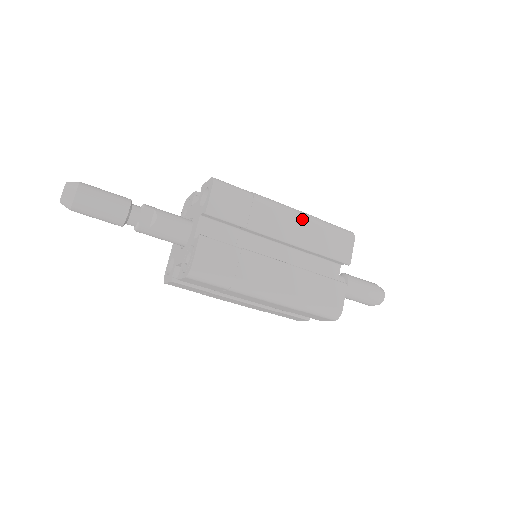
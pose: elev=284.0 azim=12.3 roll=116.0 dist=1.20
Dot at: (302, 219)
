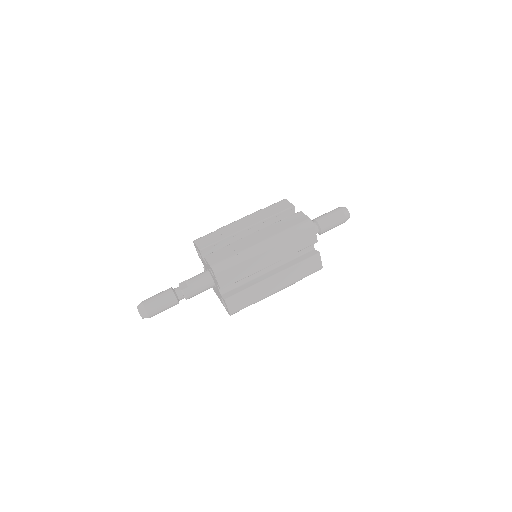
Dot at: (249, 216)
